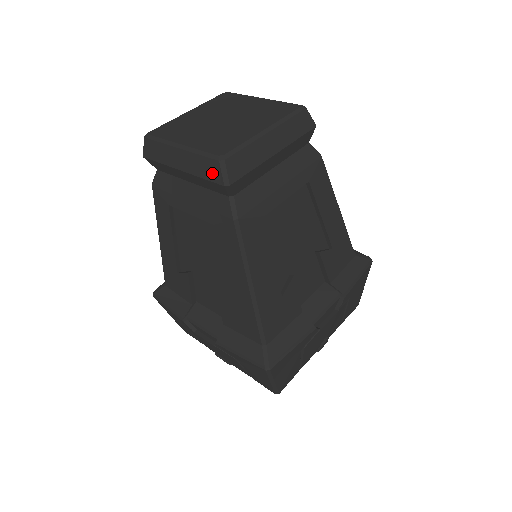
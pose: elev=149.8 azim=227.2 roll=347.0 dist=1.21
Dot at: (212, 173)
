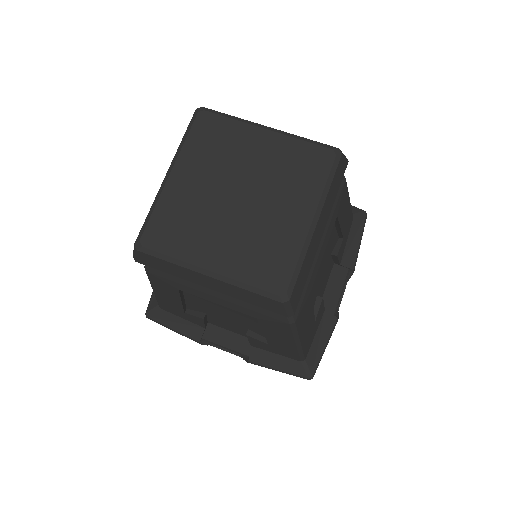
Dot at: (269, 306)
